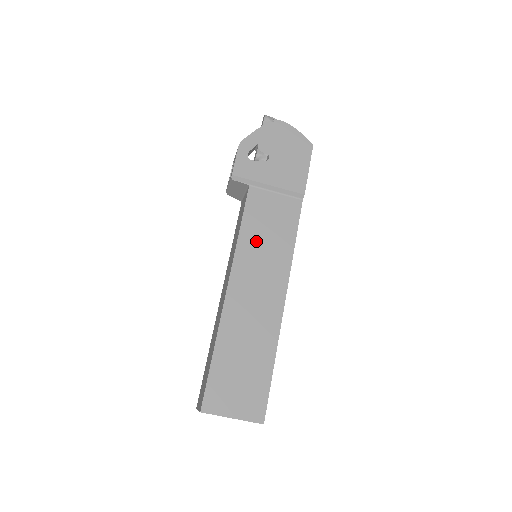
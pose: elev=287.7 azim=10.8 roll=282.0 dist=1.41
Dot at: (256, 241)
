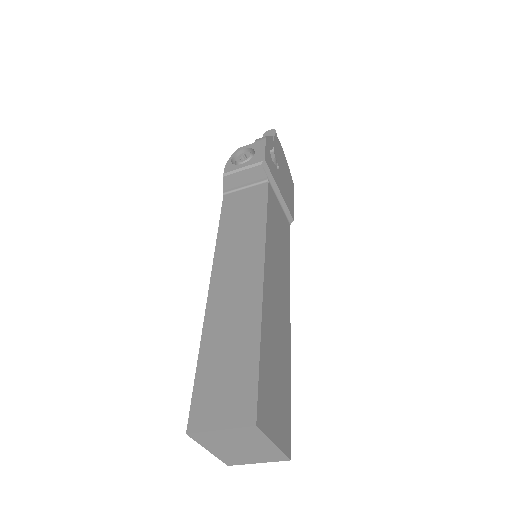
Dot at: (275, 239)
